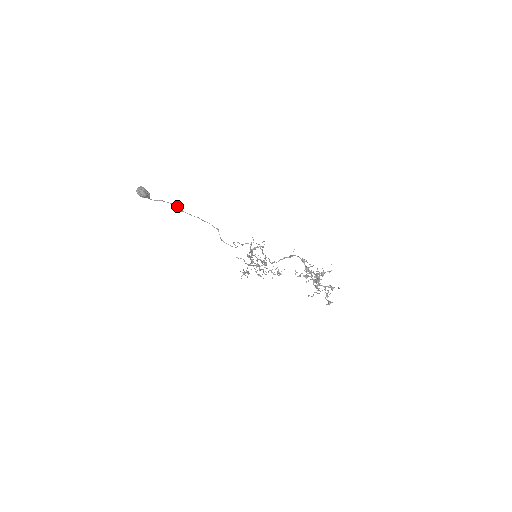
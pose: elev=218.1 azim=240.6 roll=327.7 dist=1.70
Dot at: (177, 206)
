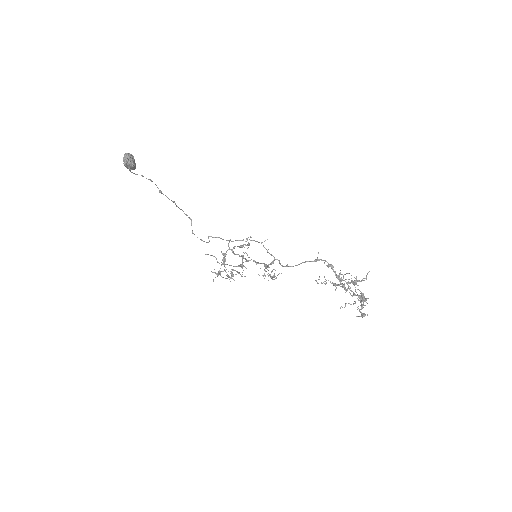
Dot at: (156, 185)
